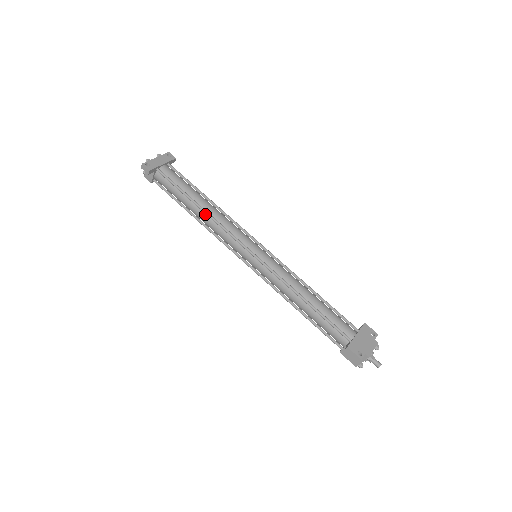
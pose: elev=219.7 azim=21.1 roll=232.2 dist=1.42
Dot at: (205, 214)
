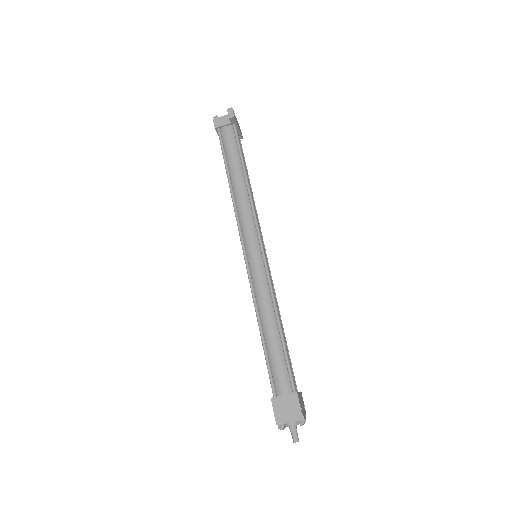
Dot at: (245, 187)
